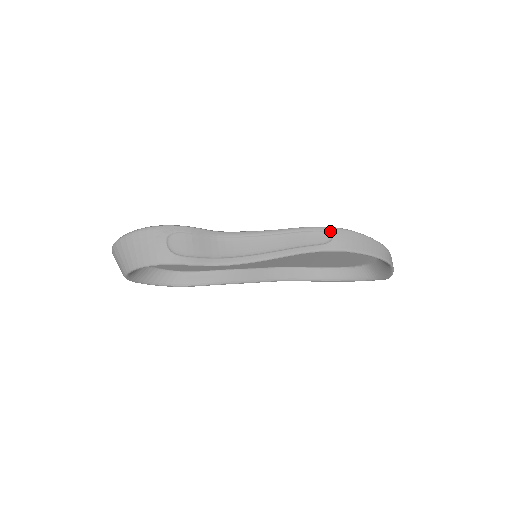
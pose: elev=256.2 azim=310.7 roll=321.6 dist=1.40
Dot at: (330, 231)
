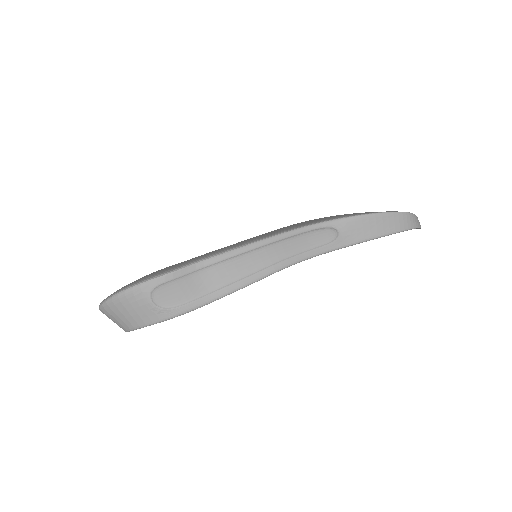
Dot at: (333, 226)
